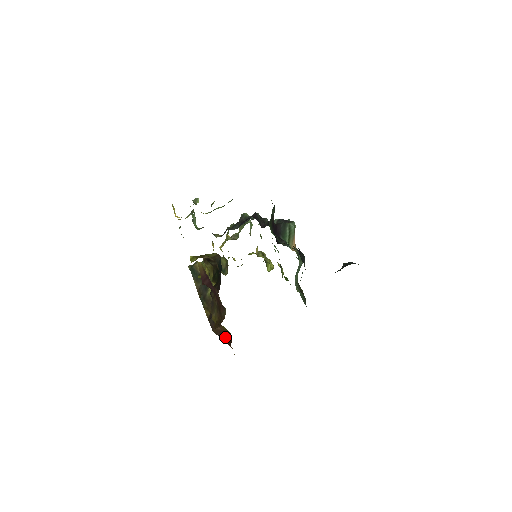
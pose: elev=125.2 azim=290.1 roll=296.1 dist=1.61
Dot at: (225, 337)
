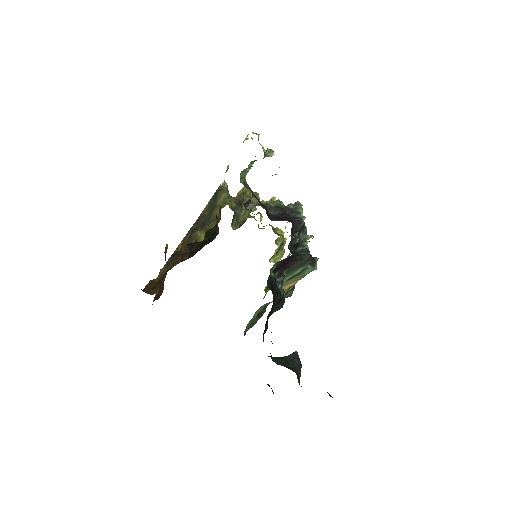
Dot at: (160, 288)
